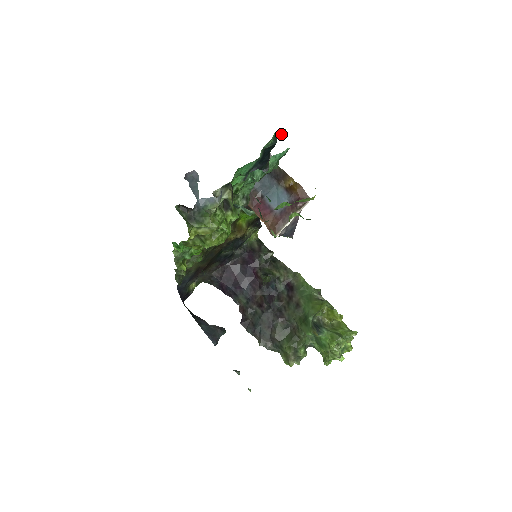
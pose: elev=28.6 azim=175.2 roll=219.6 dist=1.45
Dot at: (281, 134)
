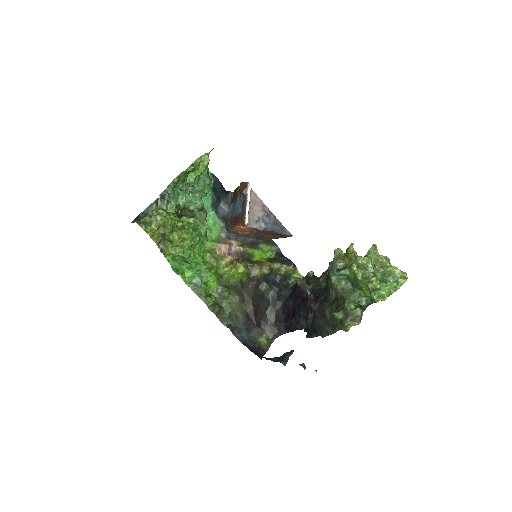
Dot at: occluded
